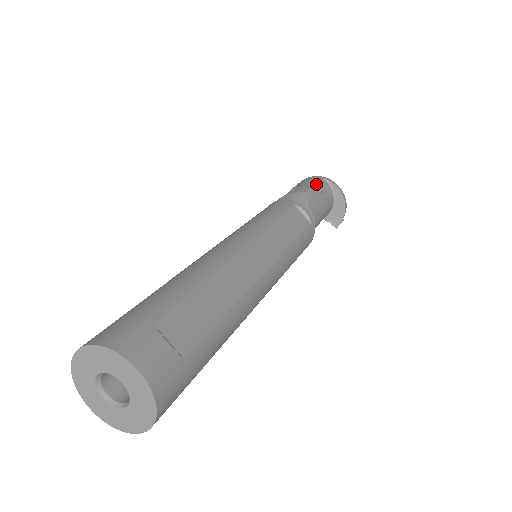
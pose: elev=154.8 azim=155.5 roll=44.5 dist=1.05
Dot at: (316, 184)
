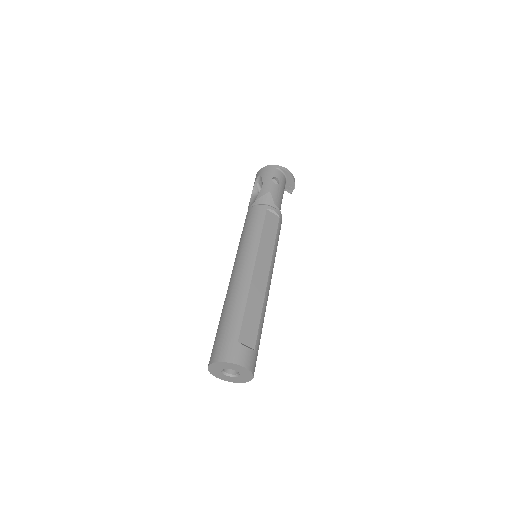
Dot at: (273, 177)
